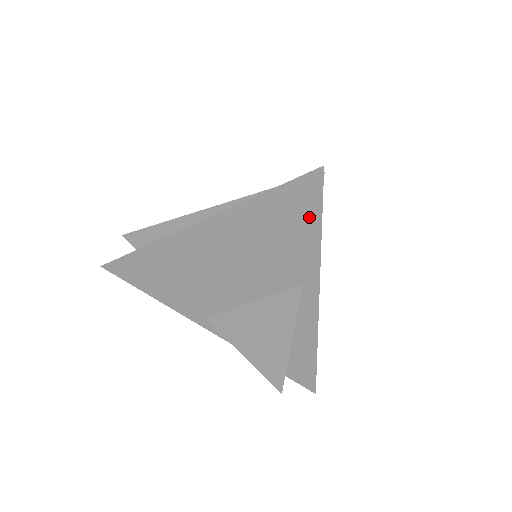
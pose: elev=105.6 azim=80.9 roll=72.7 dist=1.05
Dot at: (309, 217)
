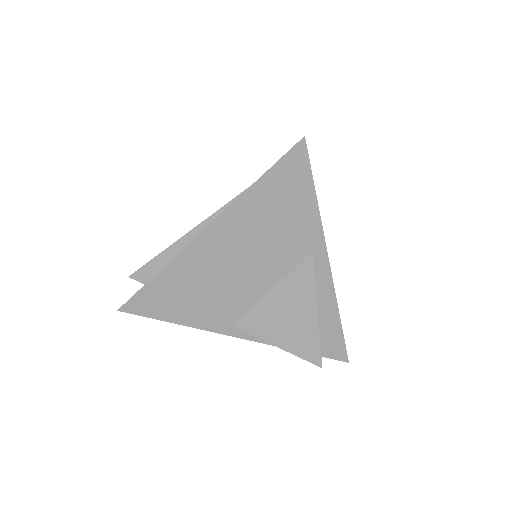
Dot at: (303, 186)
